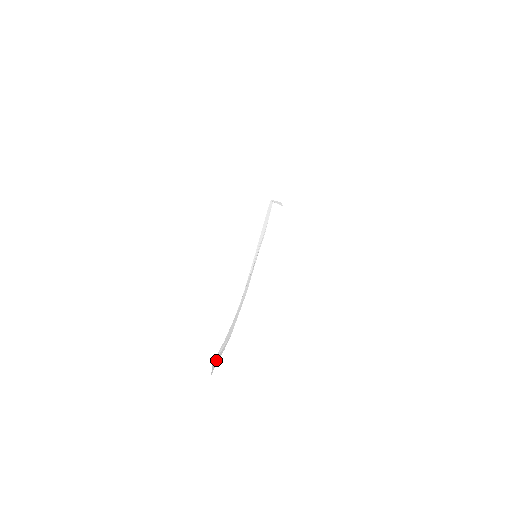
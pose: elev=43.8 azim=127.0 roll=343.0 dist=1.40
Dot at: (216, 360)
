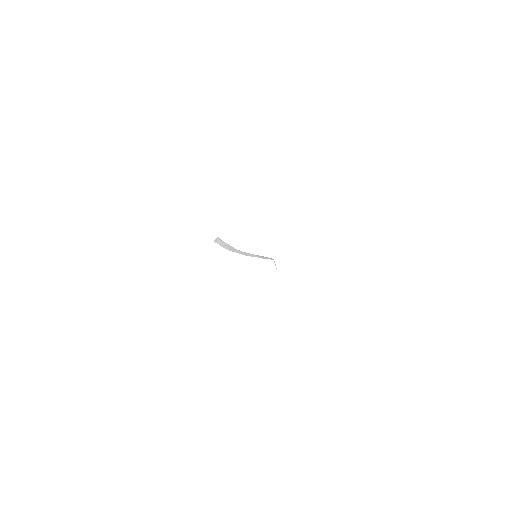
Dot at: (220, 240)
